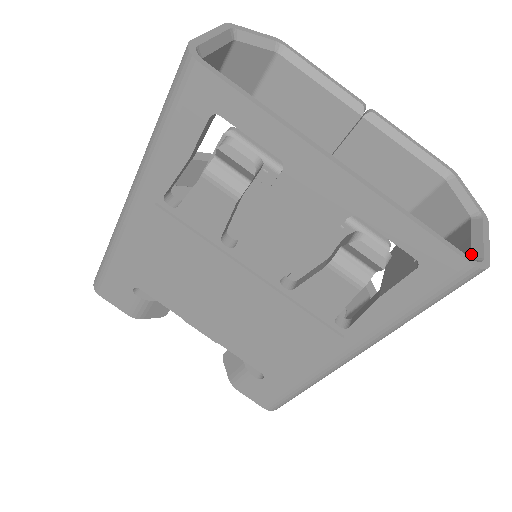
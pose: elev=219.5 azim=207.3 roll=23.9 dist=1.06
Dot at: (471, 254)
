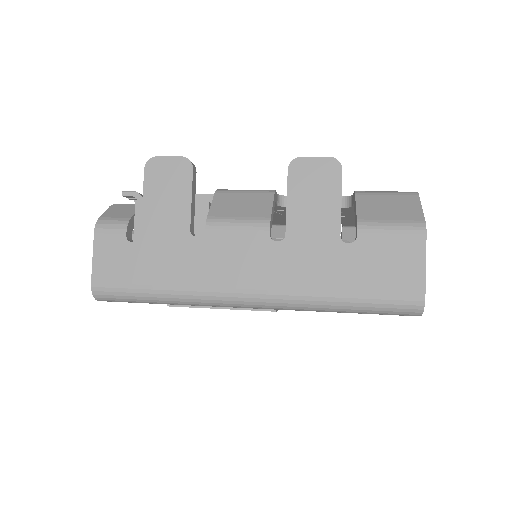
Dot at: occluded
